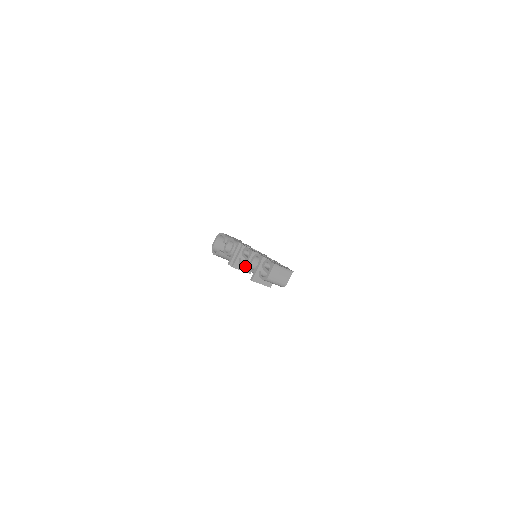
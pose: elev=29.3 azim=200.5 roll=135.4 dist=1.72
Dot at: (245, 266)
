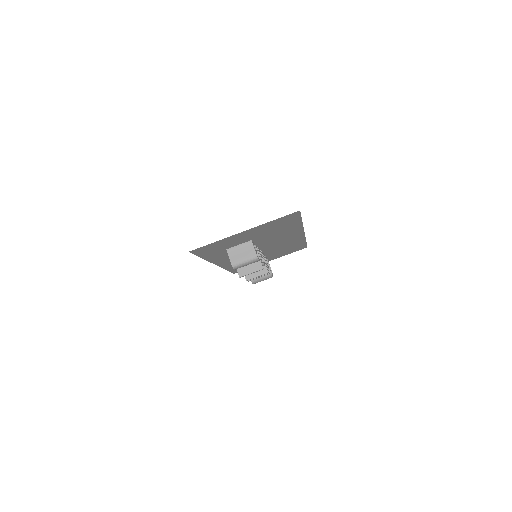
Dot at: occluded
